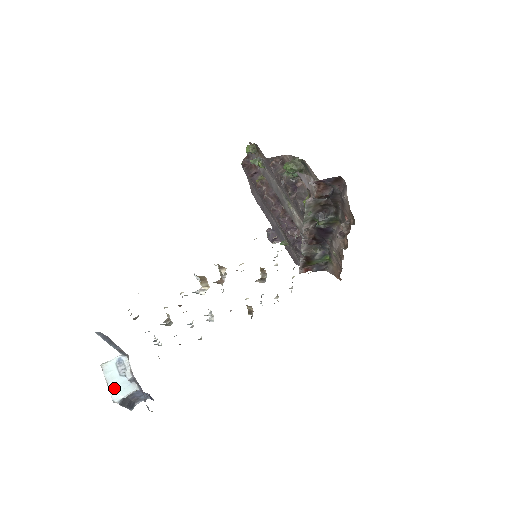
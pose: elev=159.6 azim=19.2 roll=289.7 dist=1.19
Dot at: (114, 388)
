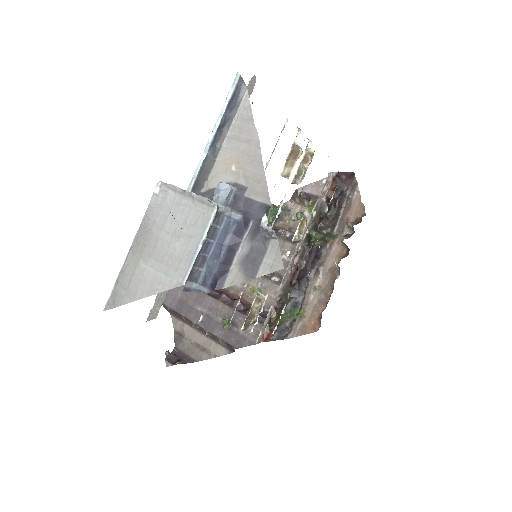
Dot at: (200, 196)
